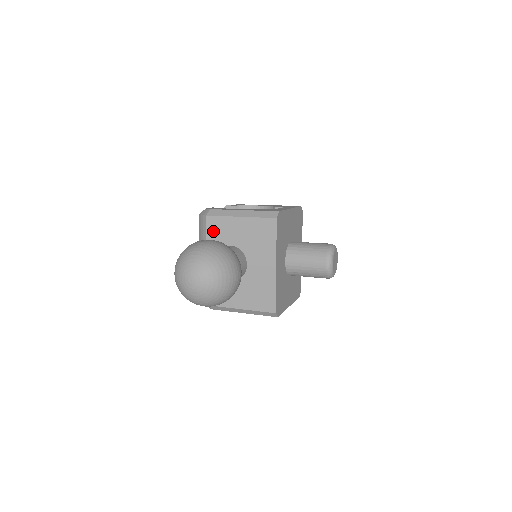
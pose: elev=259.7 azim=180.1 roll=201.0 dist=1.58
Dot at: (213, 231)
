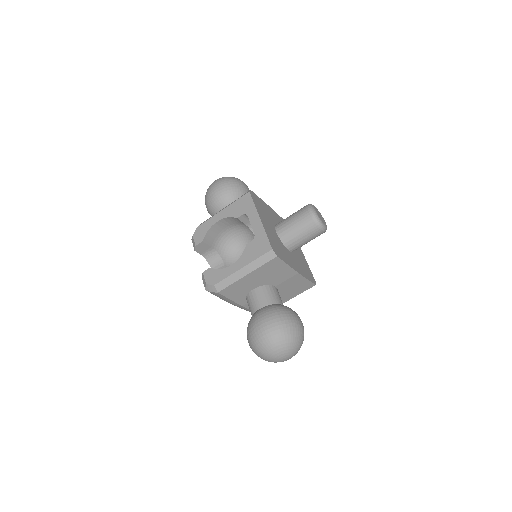
Dot at: (232, 294)
